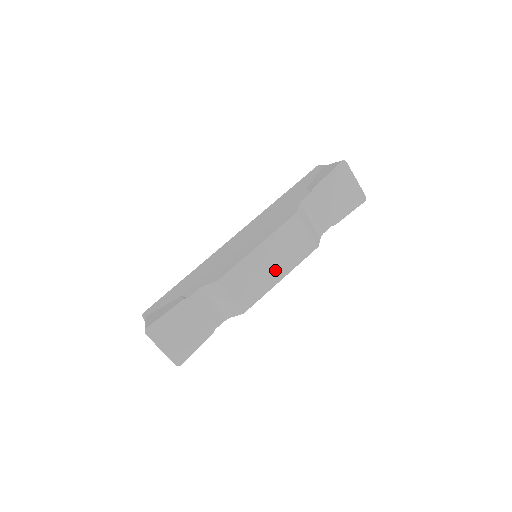
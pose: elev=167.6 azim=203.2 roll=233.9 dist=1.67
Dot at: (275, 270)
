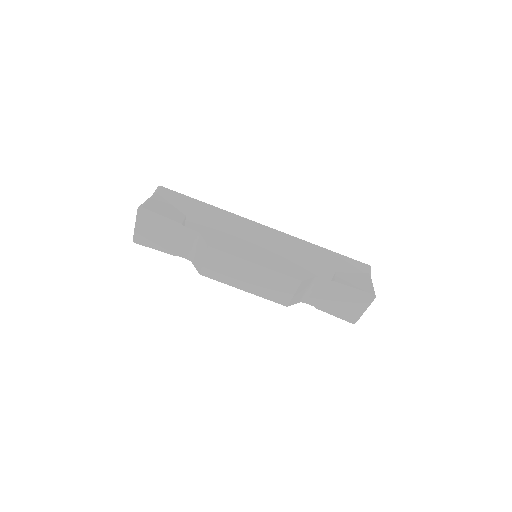
Dot at: (247, 283)
